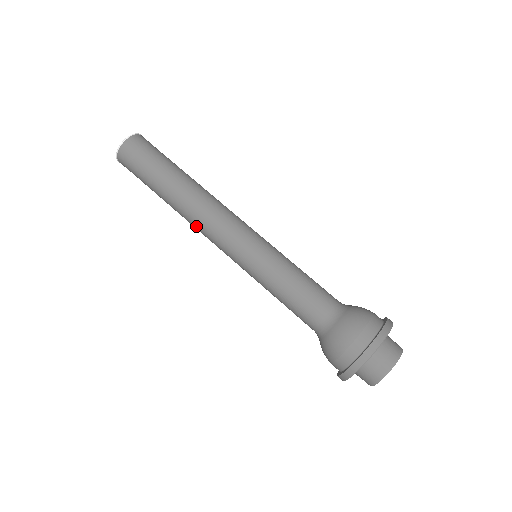
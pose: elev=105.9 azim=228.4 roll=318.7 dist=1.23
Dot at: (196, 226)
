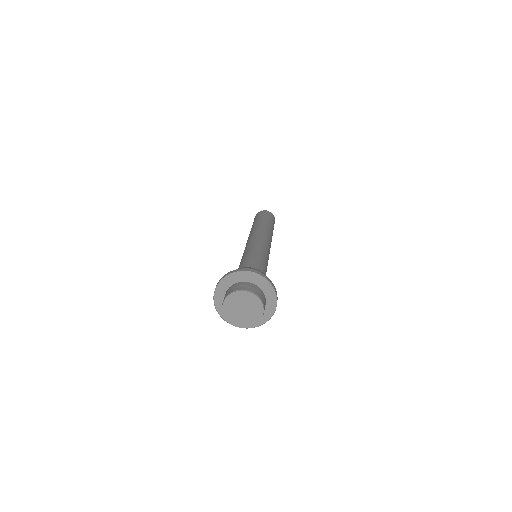
Dot at: occluded
